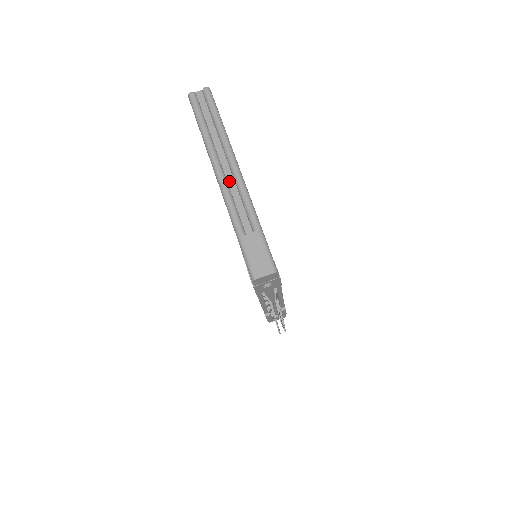
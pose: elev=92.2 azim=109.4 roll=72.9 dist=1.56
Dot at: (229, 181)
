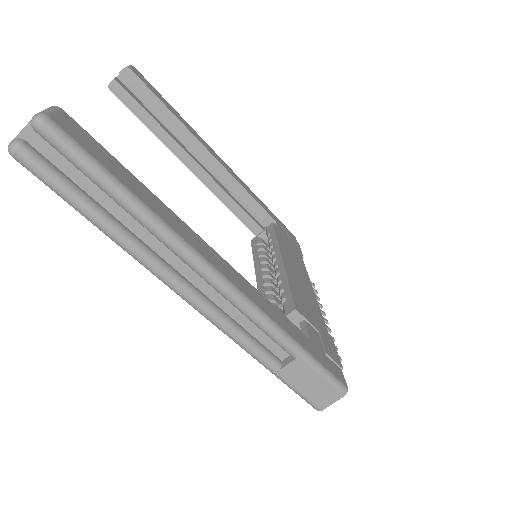
Dot at: (210, 295)
